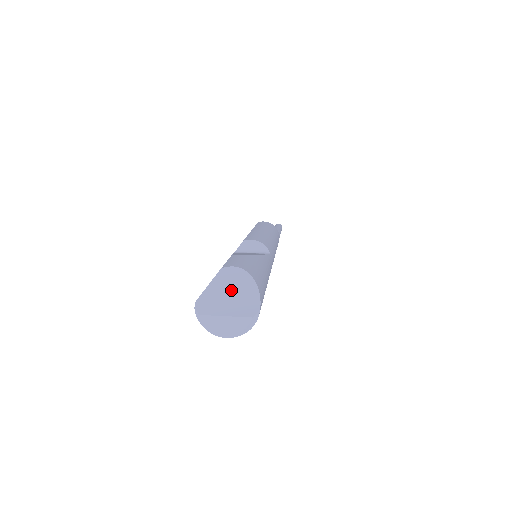
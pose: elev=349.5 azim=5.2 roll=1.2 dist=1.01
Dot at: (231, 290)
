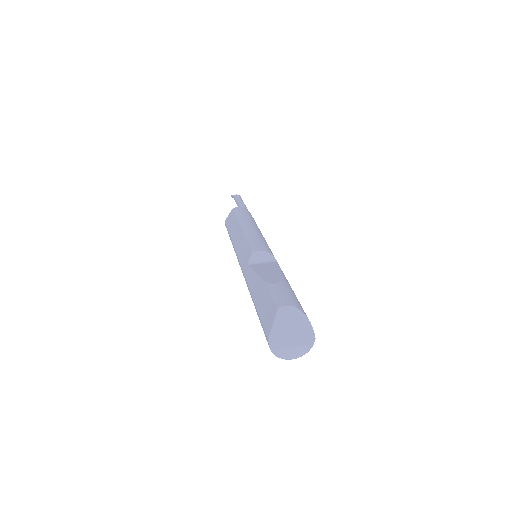
Dot at: (291, 326)
